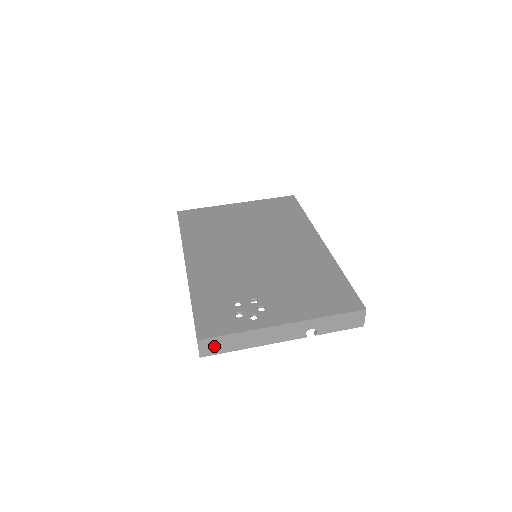
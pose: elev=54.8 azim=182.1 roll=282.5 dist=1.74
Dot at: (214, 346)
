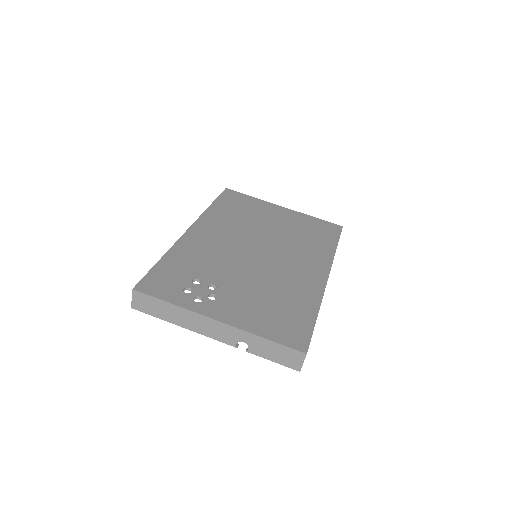
Dot at: (146, 304)
